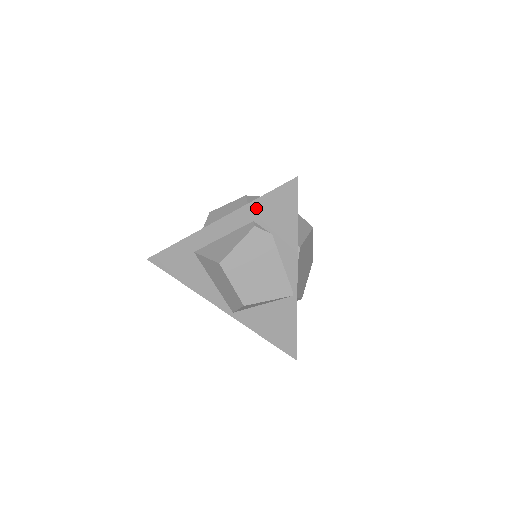
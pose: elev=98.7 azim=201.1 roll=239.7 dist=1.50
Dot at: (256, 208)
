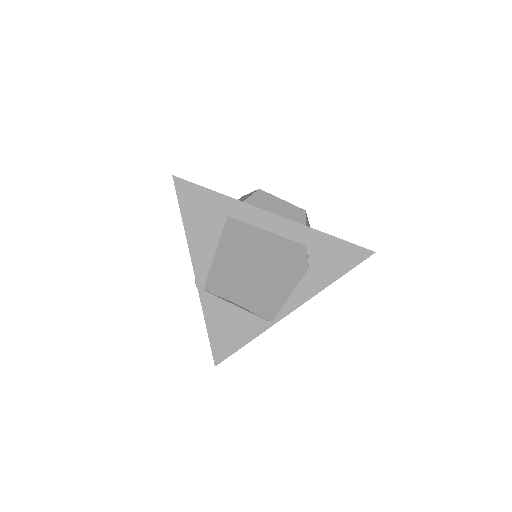
Dot at: (320, 240)
